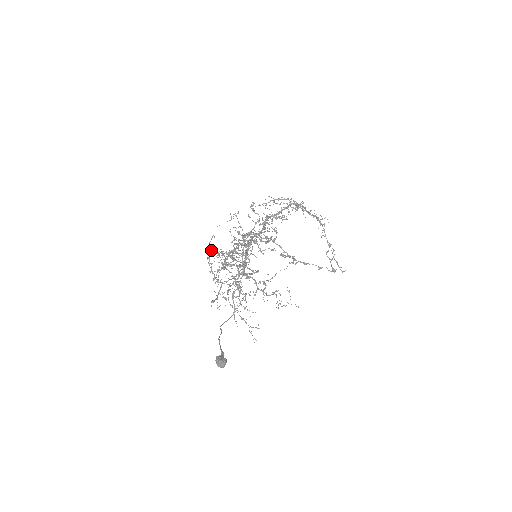
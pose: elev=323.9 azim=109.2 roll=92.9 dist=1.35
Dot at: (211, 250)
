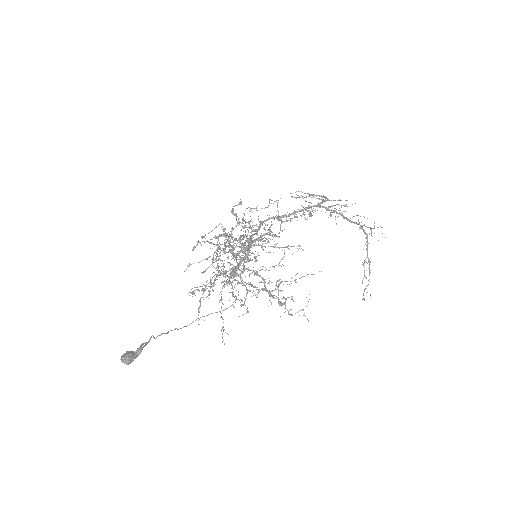
Dot at: occluded
